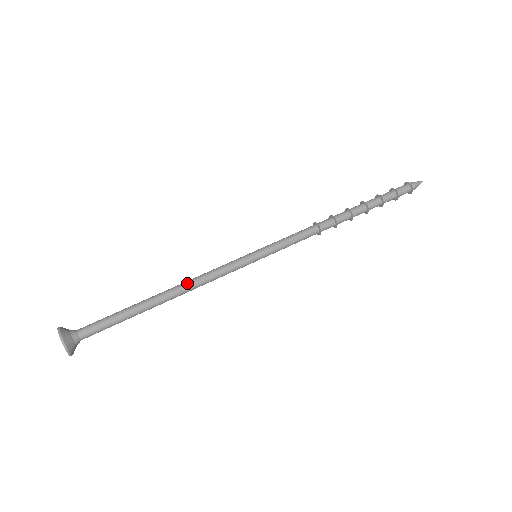
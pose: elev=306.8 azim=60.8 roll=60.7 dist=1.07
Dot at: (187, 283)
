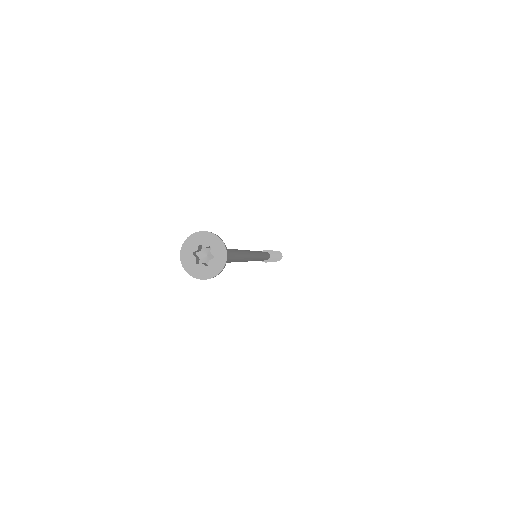
Dot at: occluded
